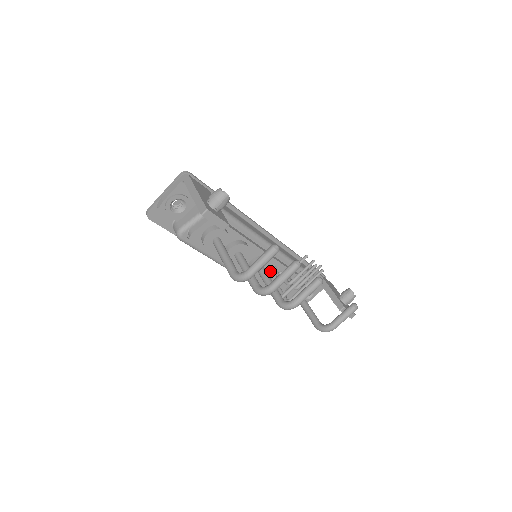
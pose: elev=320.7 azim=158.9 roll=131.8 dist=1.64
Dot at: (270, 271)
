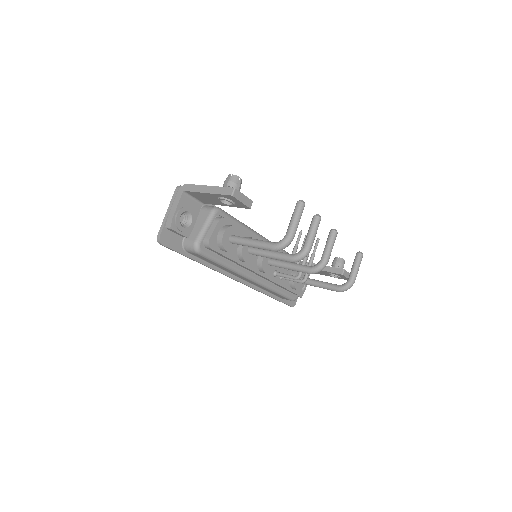
Dot at: occluded
